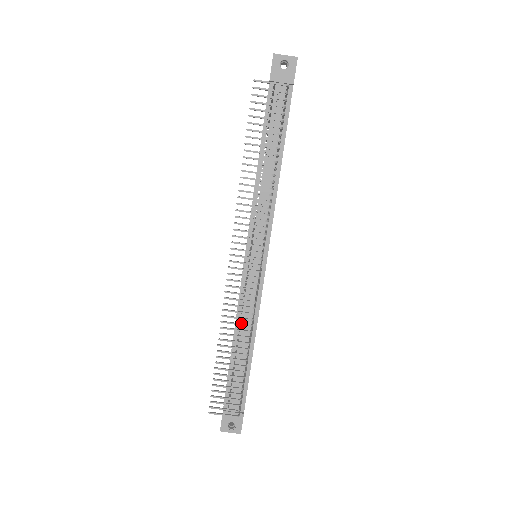
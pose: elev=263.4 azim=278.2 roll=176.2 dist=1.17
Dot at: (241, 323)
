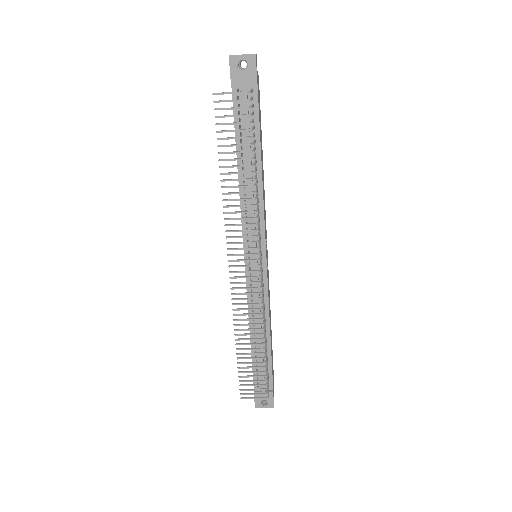
Dot at: occluded
